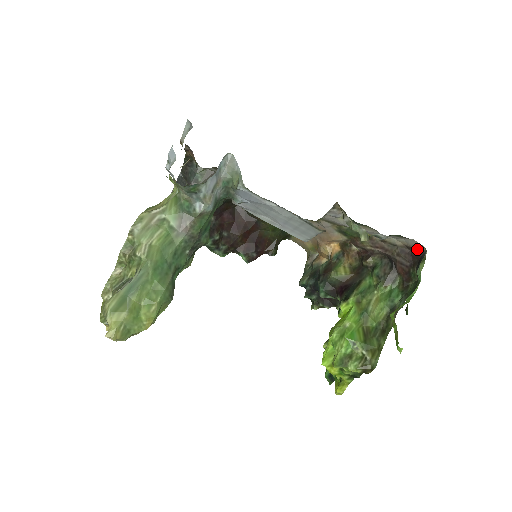
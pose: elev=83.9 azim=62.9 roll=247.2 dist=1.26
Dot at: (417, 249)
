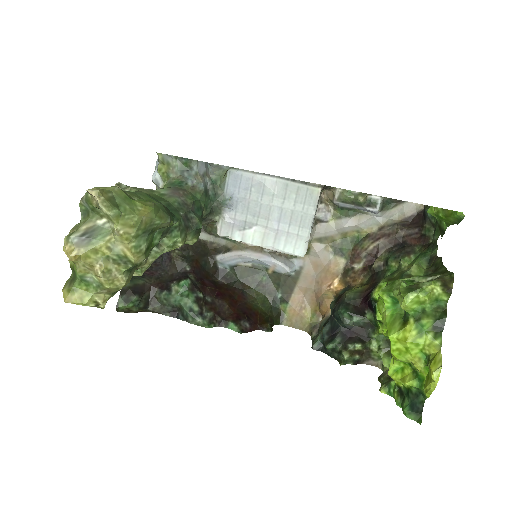
Dot at: (415, 215)
